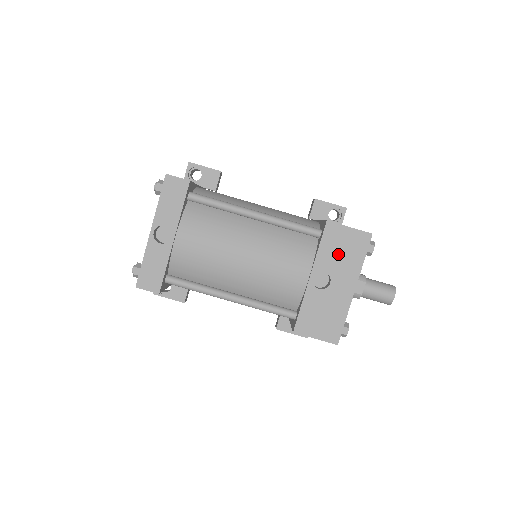
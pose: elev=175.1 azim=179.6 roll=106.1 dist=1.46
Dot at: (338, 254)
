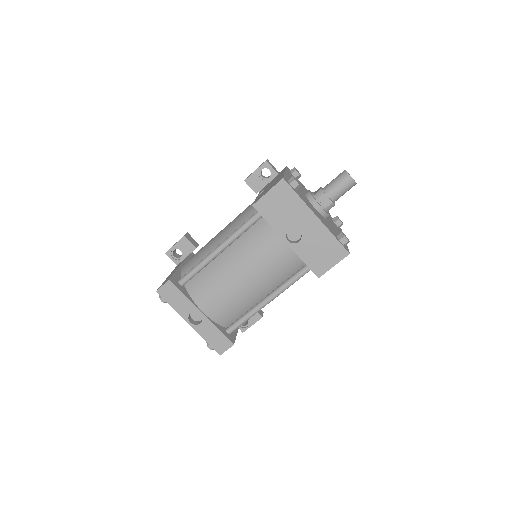
Dot at: (282, 213)
